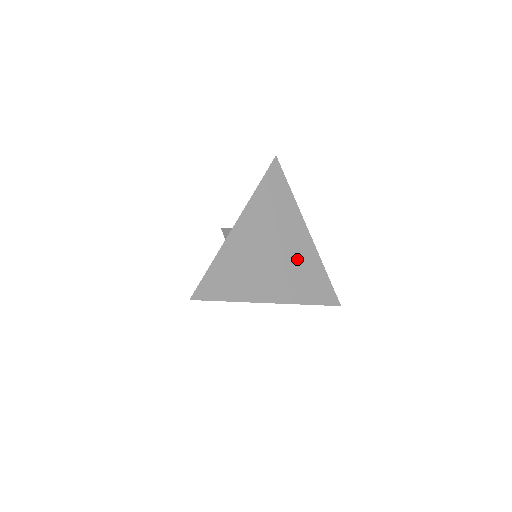
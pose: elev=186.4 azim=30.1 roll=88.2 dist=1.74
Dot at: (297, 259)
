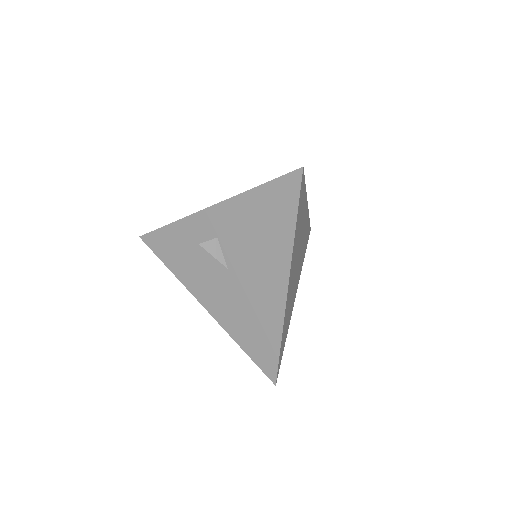
Dot at: (303, 241)
